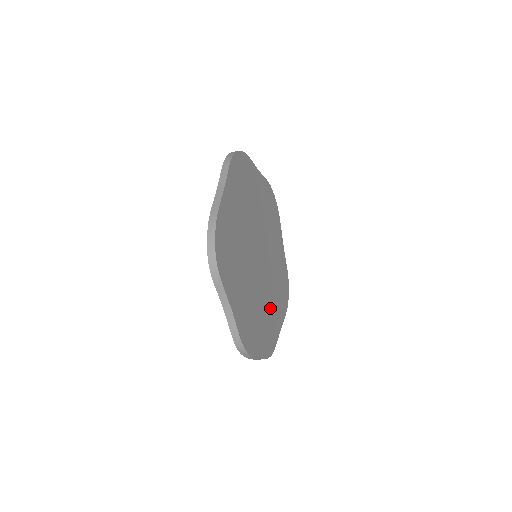
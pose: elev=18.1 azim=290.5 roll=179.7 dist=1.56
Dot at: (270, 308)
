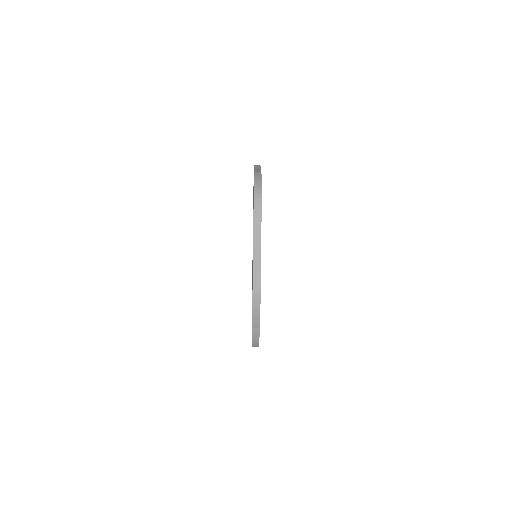
Dot at: occluded
